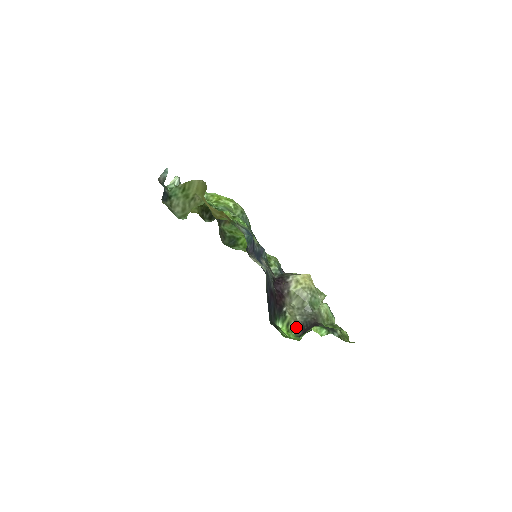
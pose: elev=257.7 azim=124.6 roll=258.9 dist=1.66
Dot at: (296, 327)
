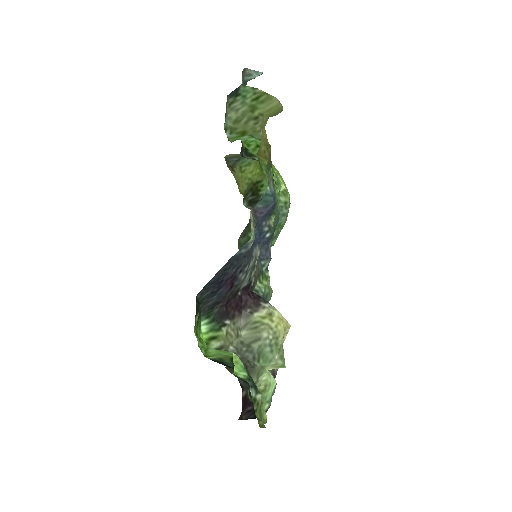
Dot at: occluded
